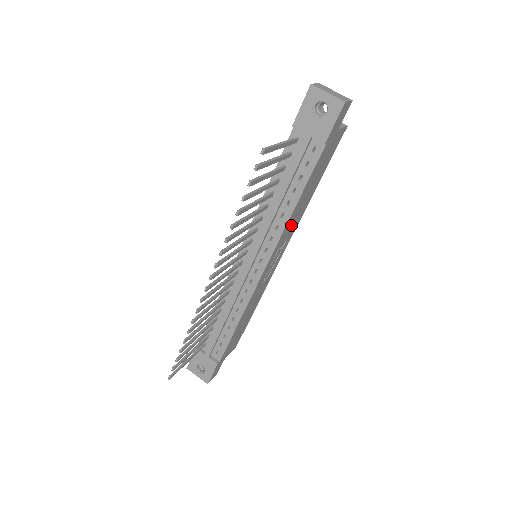
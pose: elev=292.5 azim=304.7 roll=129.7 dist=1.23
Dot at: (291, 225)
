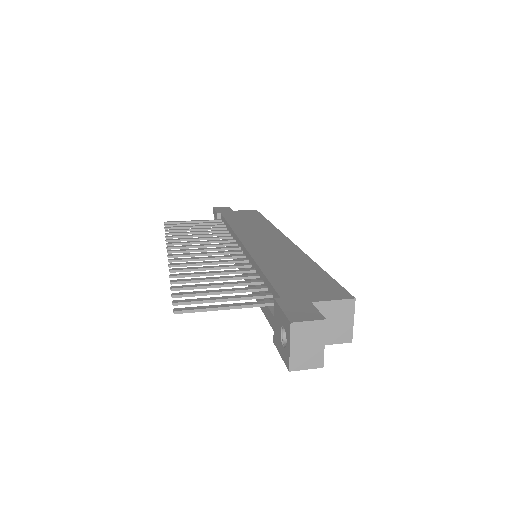
Dot at: occluded
